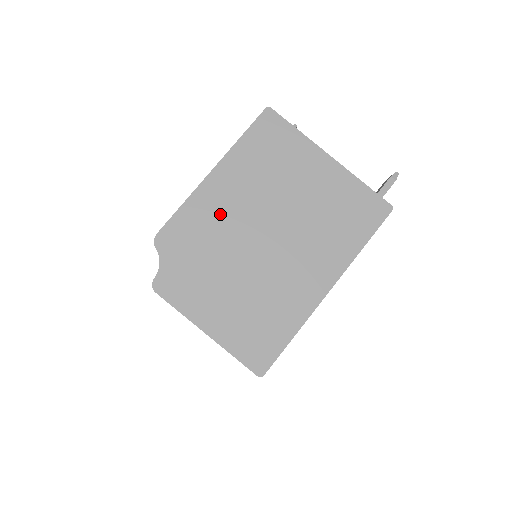
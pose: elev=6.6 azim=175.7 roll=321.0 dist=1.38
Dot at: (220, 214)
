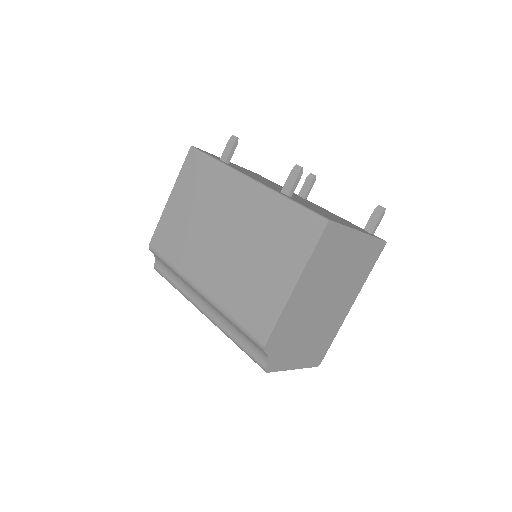
Dot at: (300, 309)
